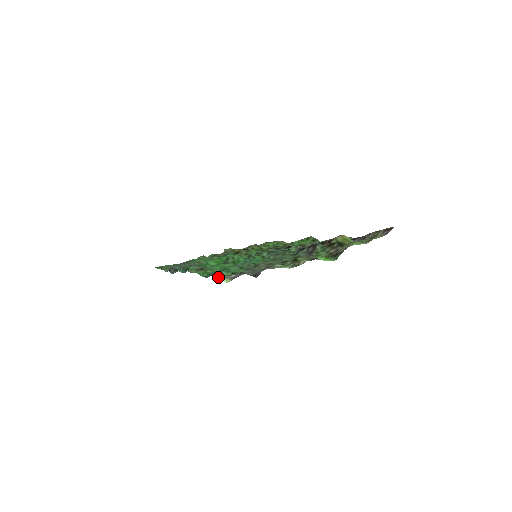
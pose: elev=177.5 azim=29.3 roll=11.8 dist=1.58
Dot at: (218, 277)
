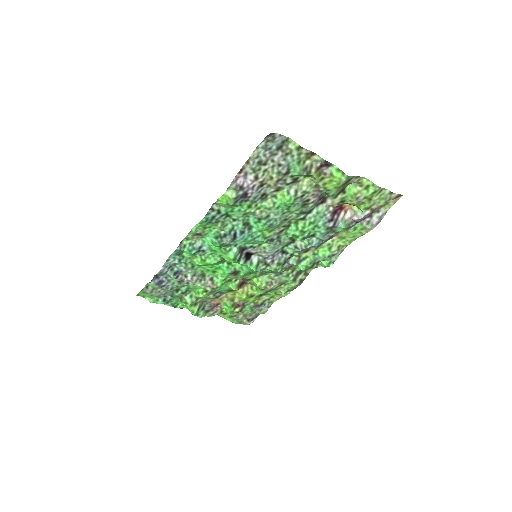
Dot at: (221, 203)
